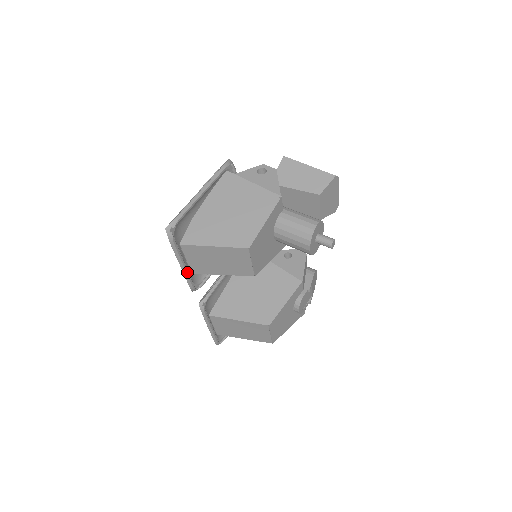
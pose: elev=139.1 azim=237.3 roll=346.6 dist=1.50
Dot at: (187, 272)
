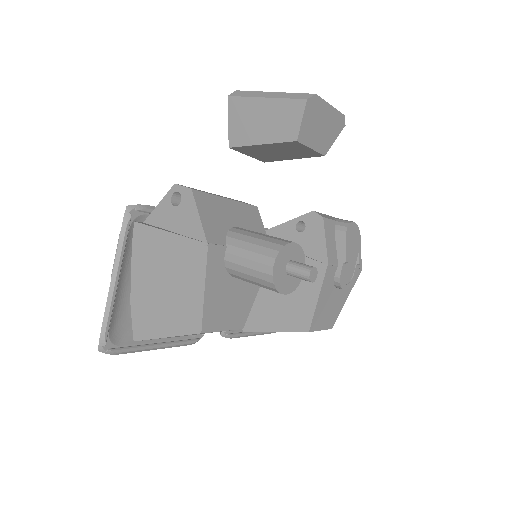
Dot at: (171, 344)
